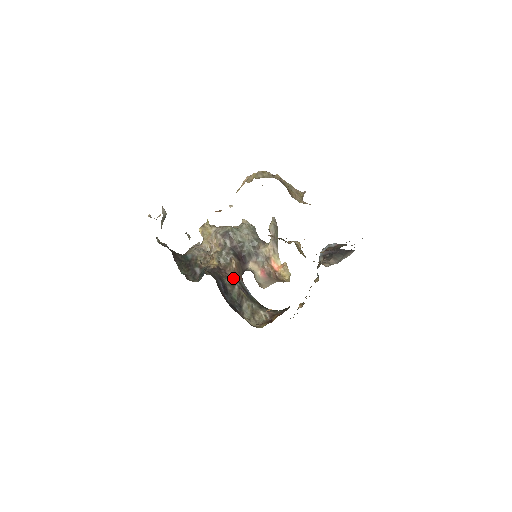
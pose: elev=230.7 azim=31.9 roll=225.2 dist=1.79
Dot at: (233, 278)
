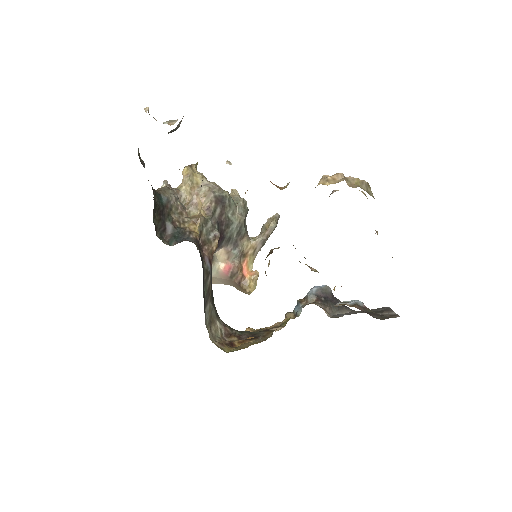
Dot at: (209, 264)
